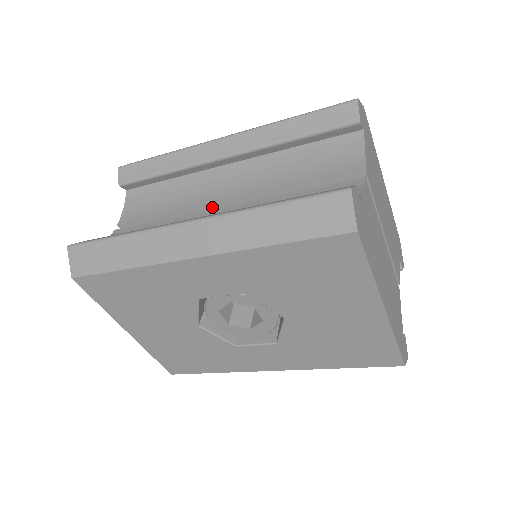
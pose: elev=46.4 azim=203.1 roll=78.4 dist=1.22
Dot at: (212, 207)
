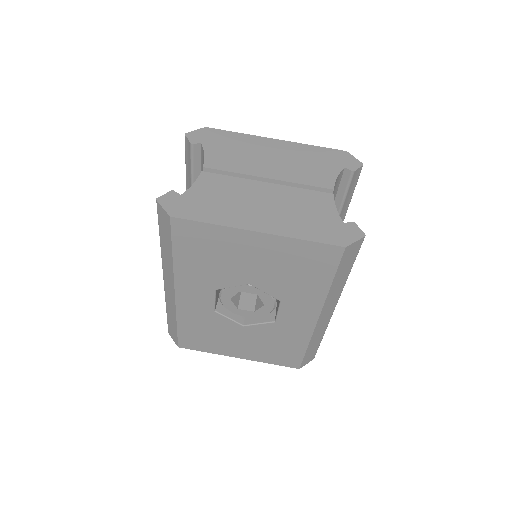
Dot at: occluded
